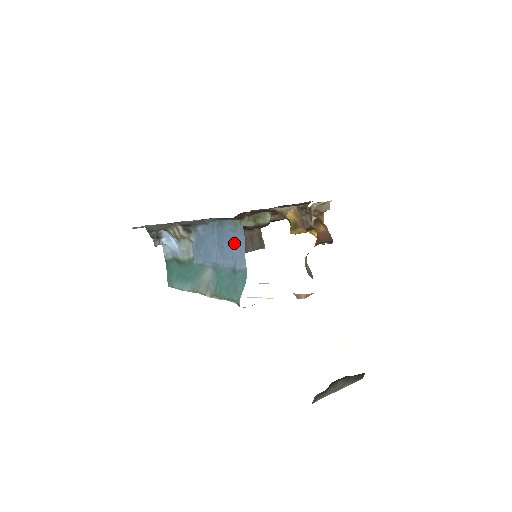
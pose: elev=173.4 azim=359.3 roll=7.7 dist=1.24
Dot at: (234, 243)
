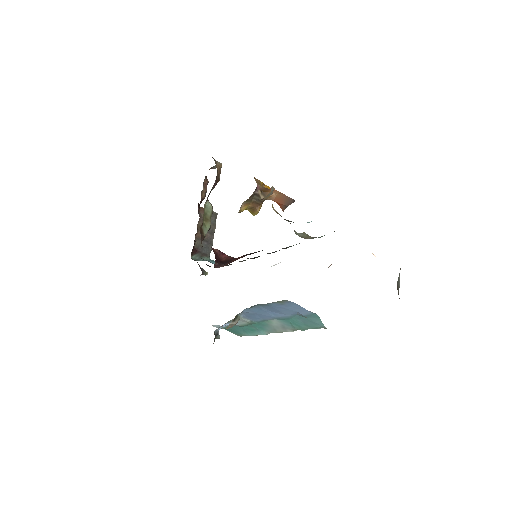
Dot at: (289, 308)
